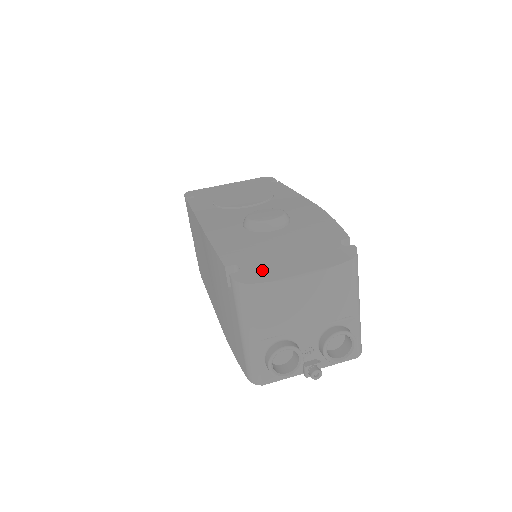
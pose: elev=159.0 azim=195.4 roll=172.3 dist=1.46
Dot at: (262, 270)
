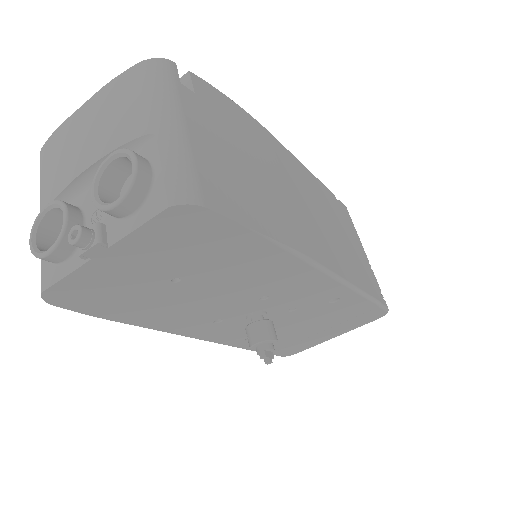
Dot at: occluded
